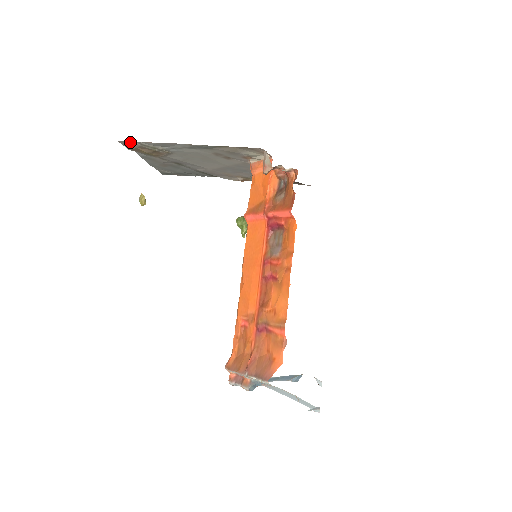
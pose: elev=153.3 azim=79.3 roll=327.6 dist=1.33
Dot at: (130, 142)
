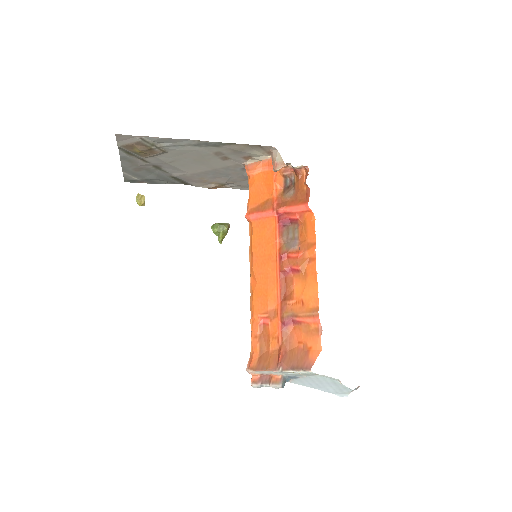
Dot at: (130, 136)
